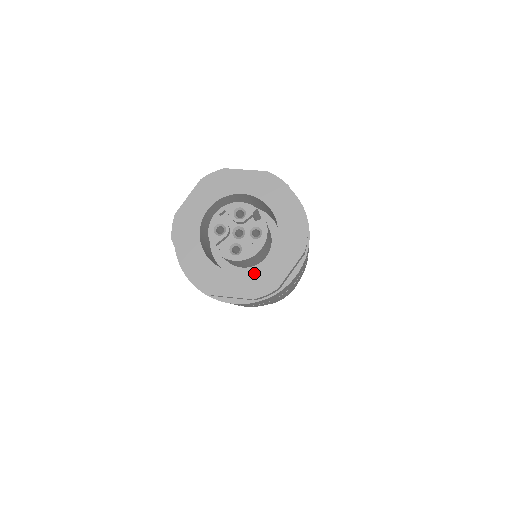
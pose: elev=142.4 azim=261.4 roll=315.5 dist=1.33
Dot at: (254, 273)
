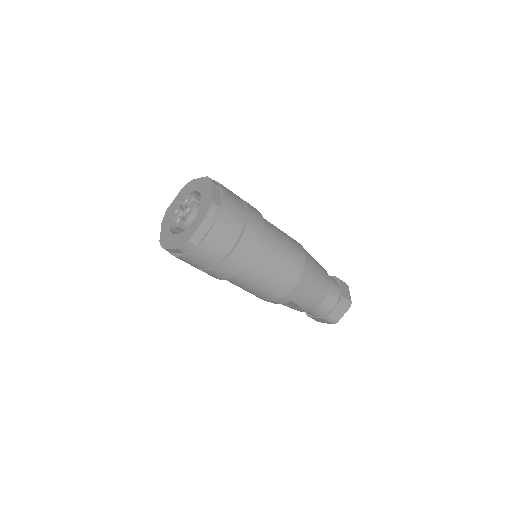
Dot at: (182, 234)
